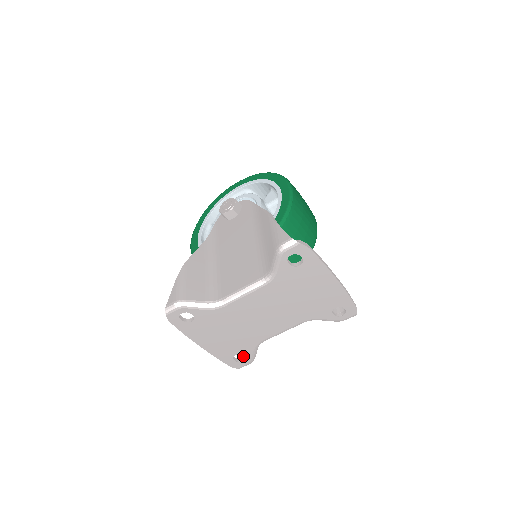
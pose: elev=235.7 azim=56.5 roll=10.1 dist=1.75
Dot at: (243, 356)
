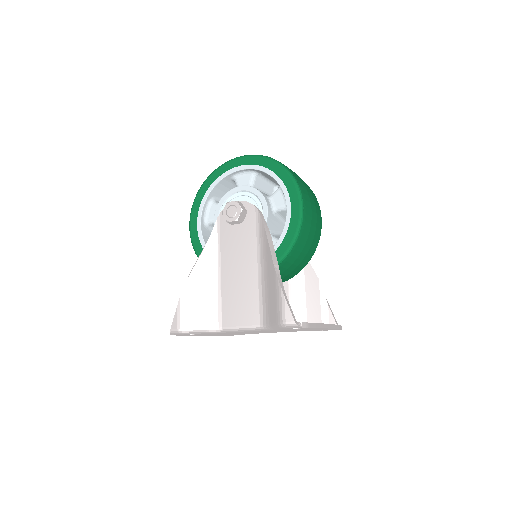
Dot at: occluded
